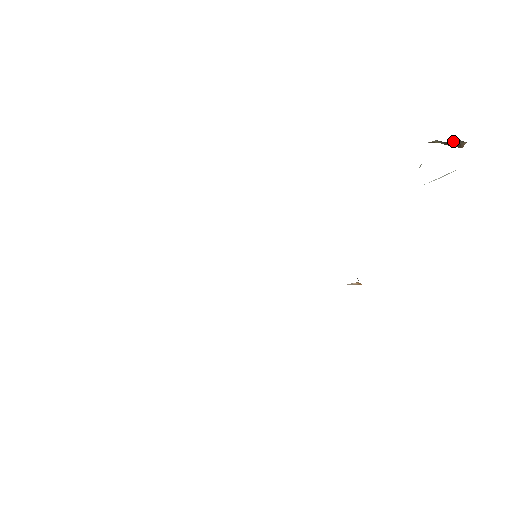
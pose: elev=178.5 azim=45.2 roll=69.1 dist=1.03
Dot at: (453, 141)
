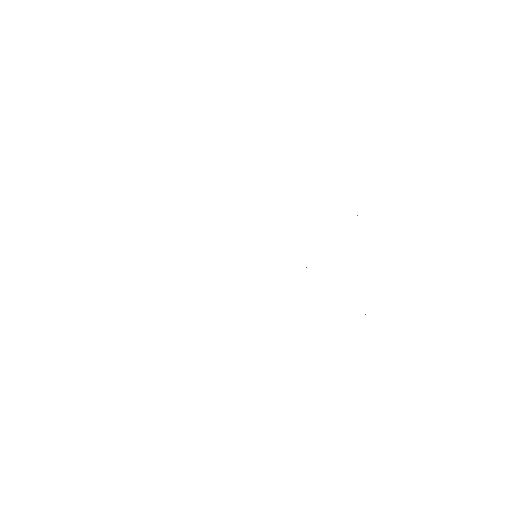
Dot at: occluded
